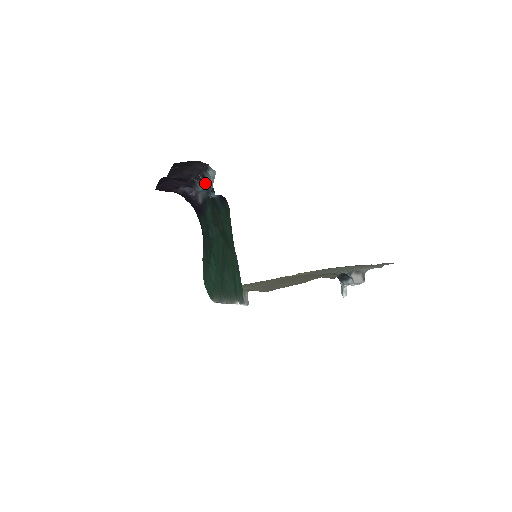
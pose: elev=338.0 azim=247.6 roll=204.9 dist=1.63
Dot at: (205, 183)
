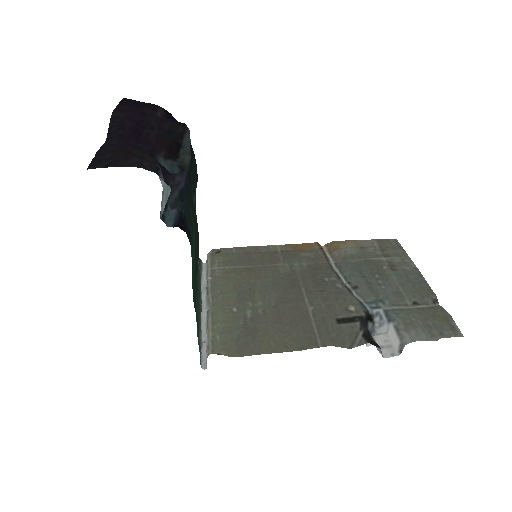
Dot at: occluded
